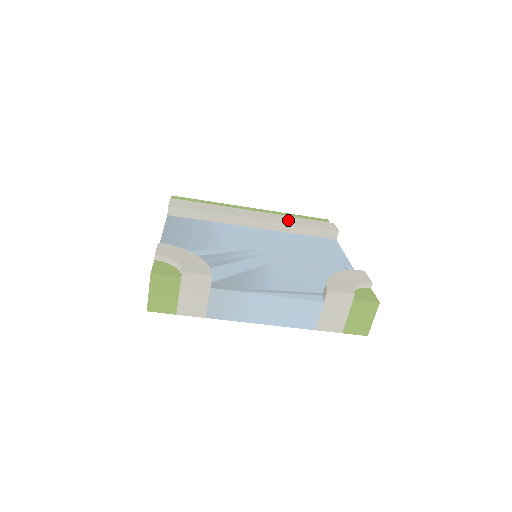
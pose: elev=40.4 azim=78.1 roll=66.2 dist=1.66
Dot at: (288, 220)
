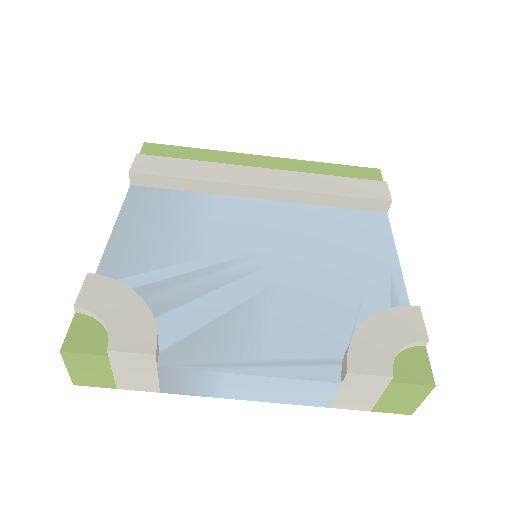
Dot at: (313, 184)
